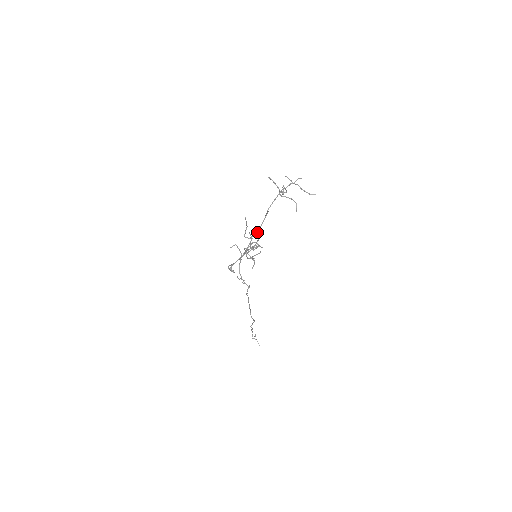
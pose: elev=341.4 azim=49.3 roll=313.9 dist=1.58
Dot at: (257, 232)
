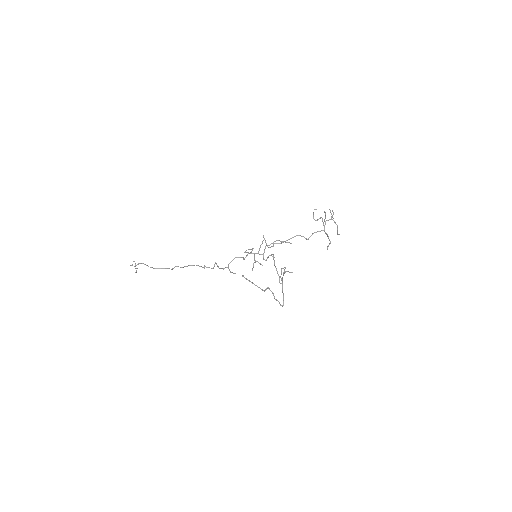
Dot at: occluded
